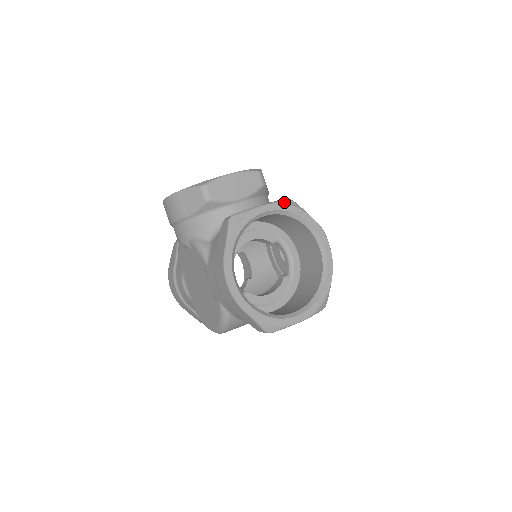
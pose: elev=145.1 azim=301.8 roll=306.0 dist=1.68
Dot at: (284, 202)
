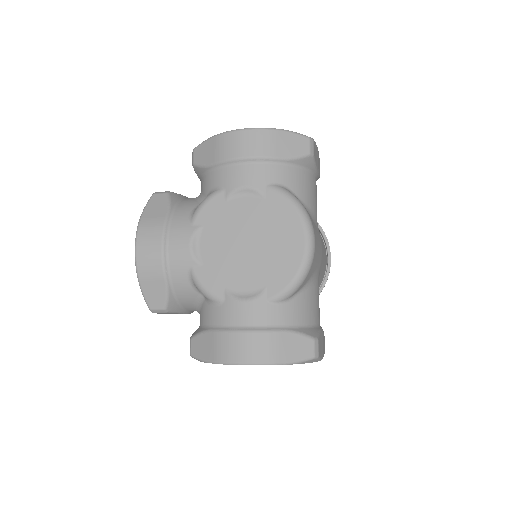
Dot at: occluded
